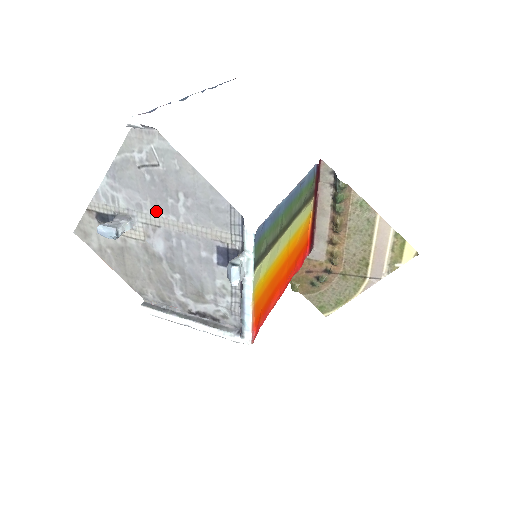
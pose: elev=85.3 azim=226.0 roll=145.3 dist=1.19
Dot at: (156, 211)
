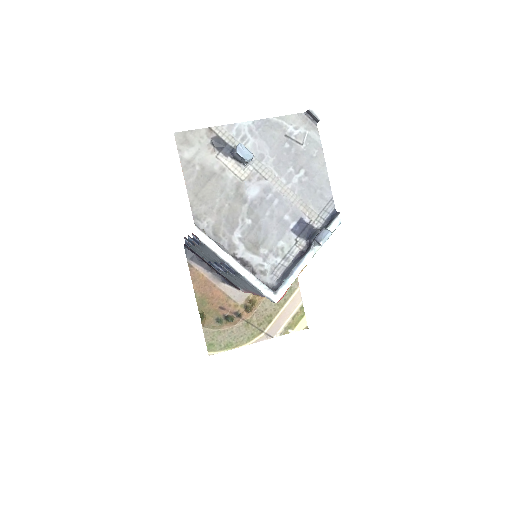
Dot at: (273, 168)
